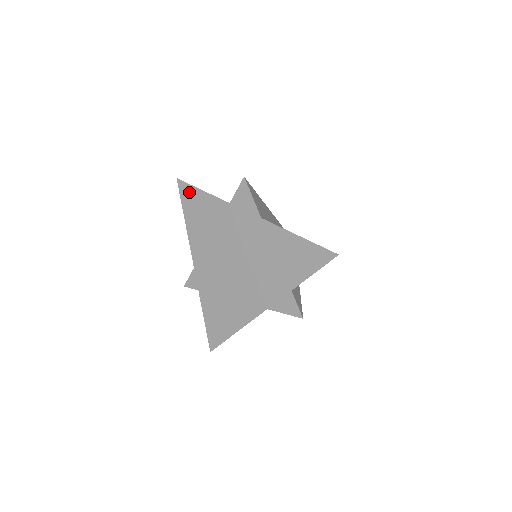
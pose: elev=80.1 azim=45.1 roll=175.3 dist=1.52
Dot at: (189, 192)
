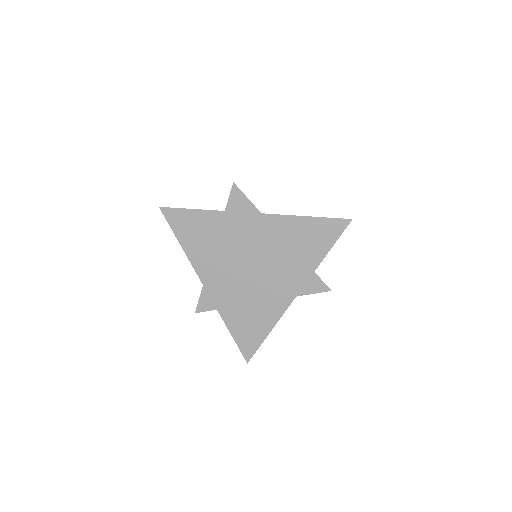
Dot at: (178, 216)
